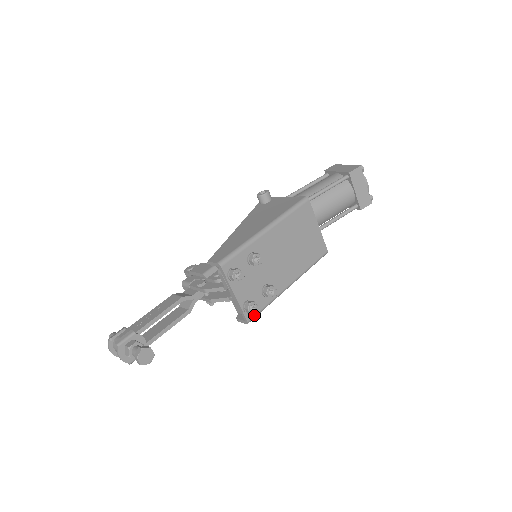
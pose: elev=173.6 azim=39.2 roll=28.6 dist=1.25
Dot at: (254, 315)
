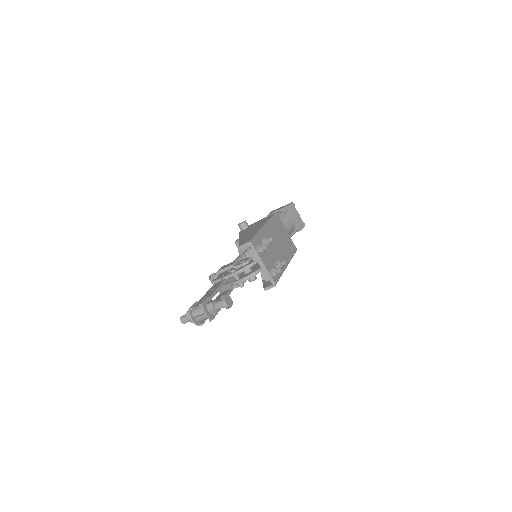
Dot at: (277, 280)
